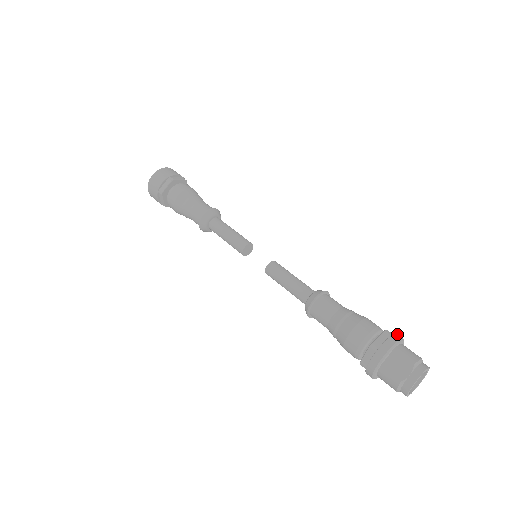
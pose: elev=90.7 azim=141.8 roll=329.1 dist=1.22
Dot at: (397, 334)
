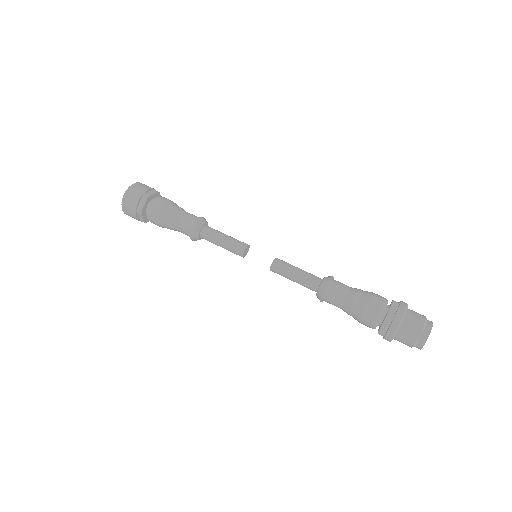
Dot at: (402, 301)
